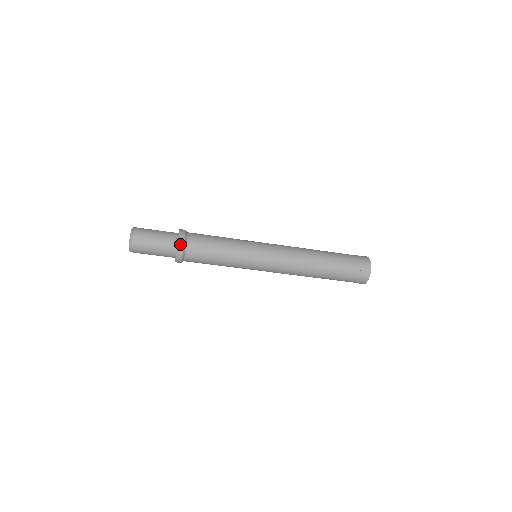
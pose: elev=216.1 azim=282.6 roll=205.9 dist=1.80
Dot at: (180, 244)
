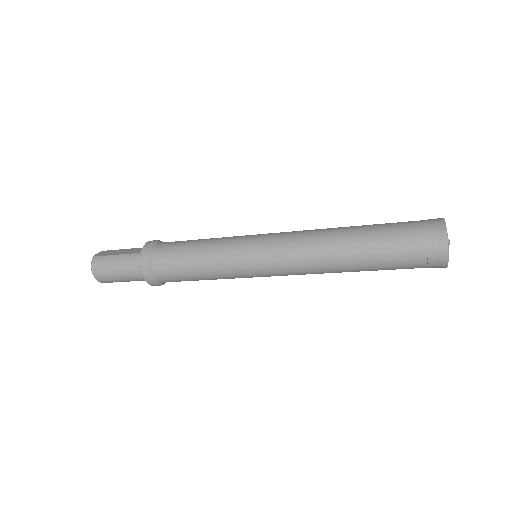
Dot at: (154, 285)
